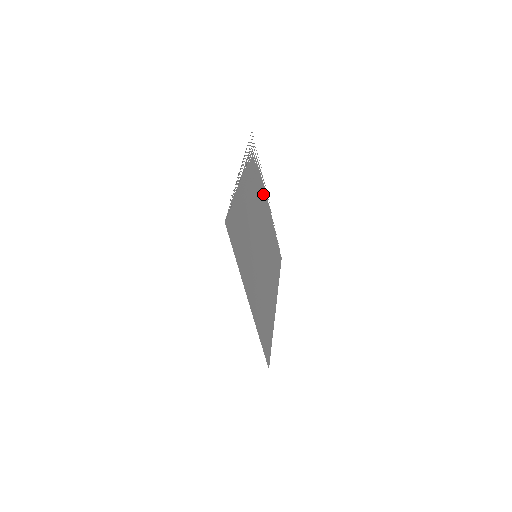
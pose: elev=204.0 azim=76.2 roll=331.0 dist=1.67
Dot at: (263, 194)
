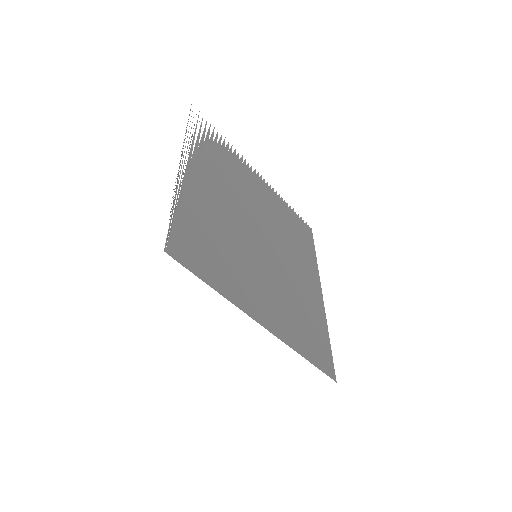
Dot at: (245, 172)
